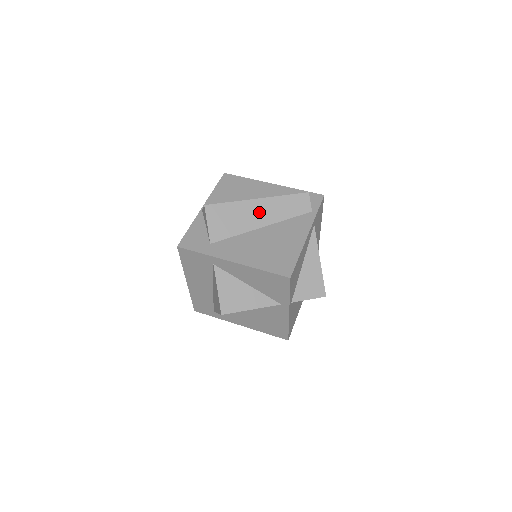
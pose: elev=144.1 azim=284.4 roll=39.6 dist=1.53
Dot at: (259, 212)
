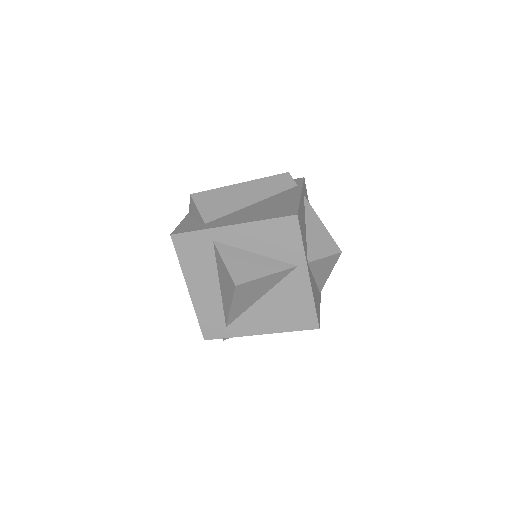
Dot at: (246, 193)
